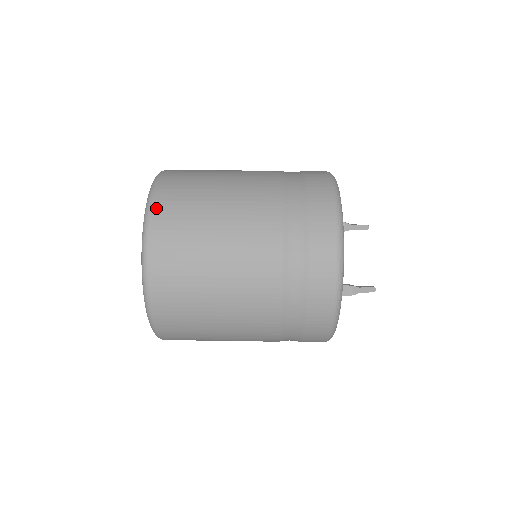
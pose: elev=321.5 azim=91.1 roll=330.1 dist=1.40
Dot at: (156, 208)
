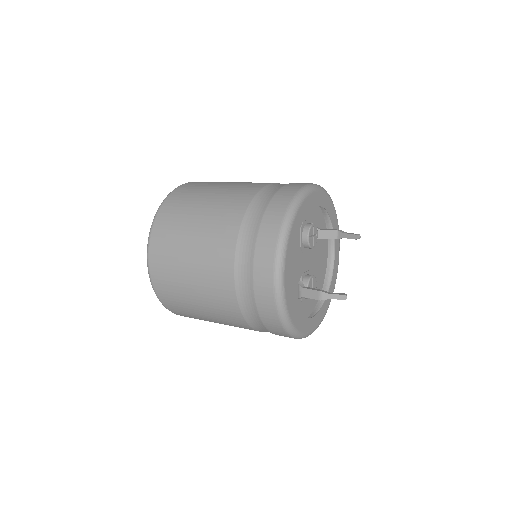
Dot at: (159, 215)
